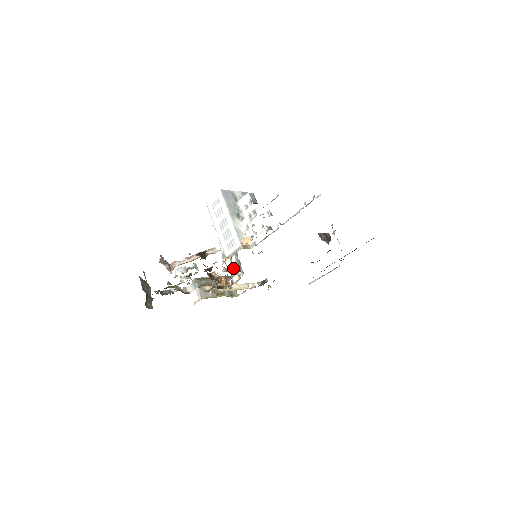
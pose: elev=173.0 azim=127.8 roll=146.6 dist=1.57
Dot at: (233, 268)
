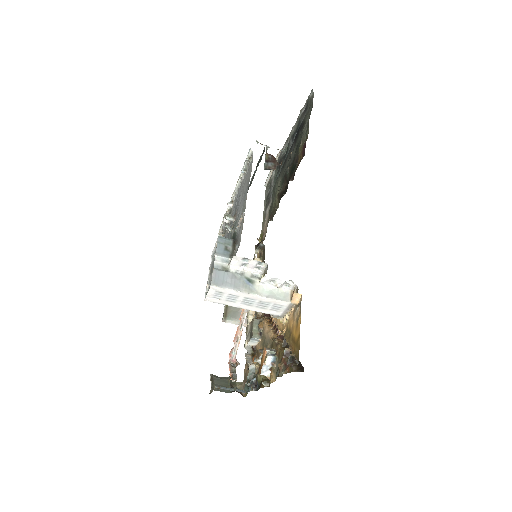
Dot at: occluded
